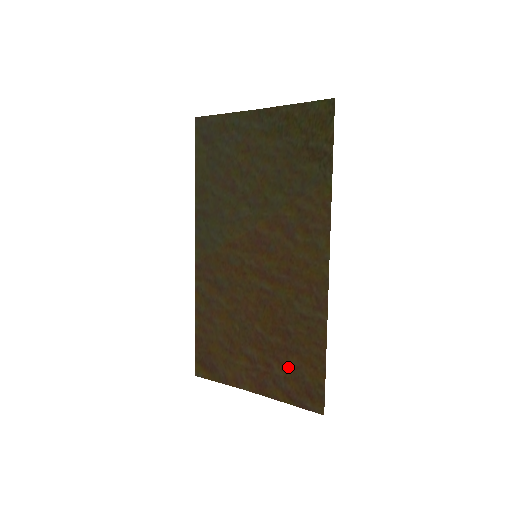
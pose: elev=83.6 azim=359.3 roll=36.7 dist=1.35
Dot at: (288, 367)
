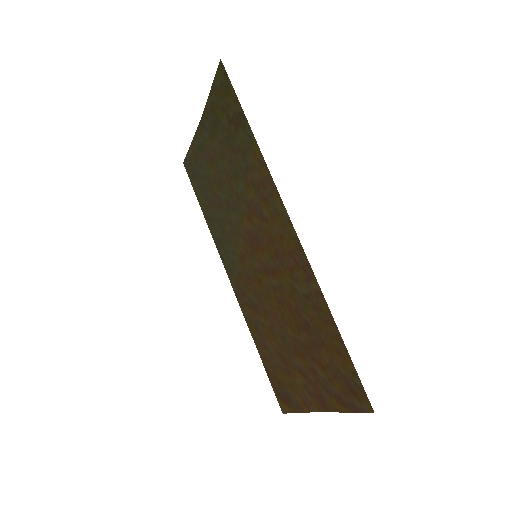
Dot at: (325, 365)
